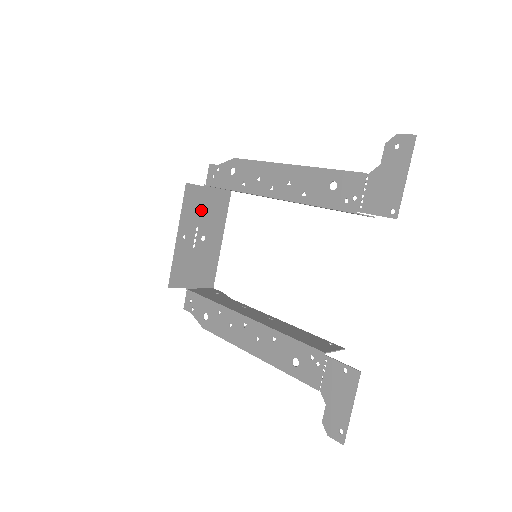
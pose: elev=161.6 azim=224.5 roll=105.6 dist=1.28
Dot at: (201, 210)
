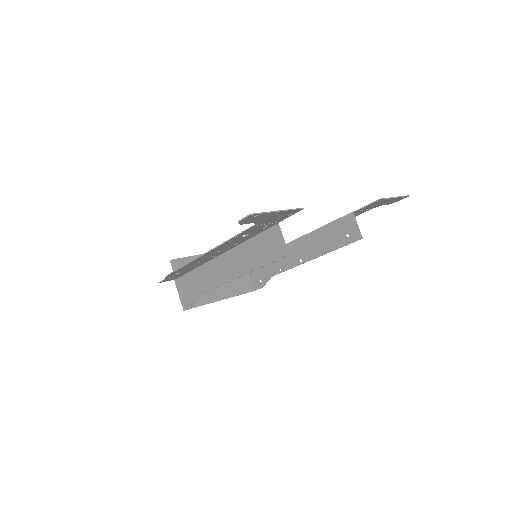
Dot at: occluded
